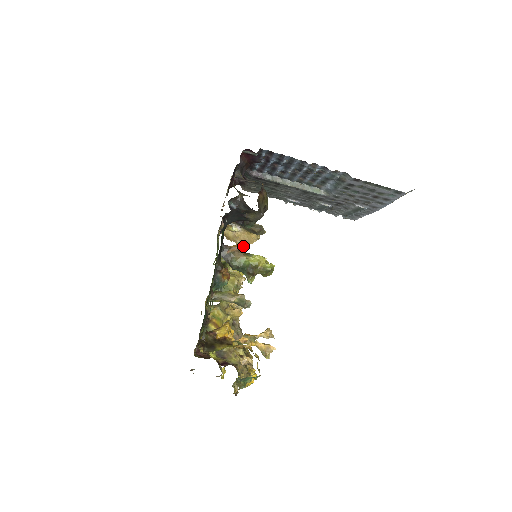
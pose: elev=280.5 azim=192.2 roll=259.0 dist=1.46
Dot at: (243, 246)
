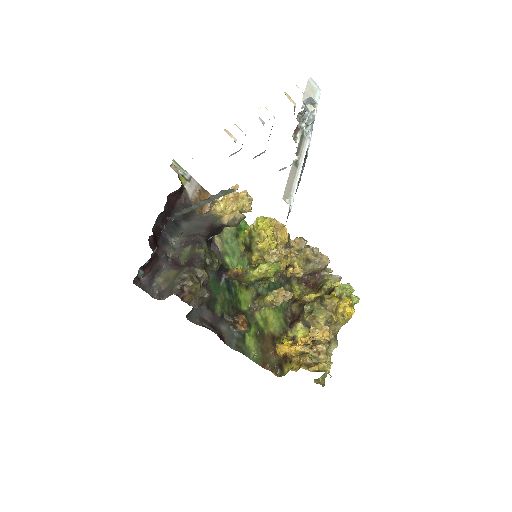
Dot at: (235, 272)
